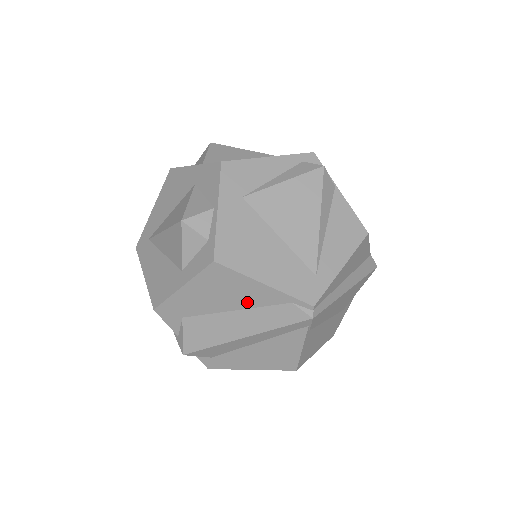
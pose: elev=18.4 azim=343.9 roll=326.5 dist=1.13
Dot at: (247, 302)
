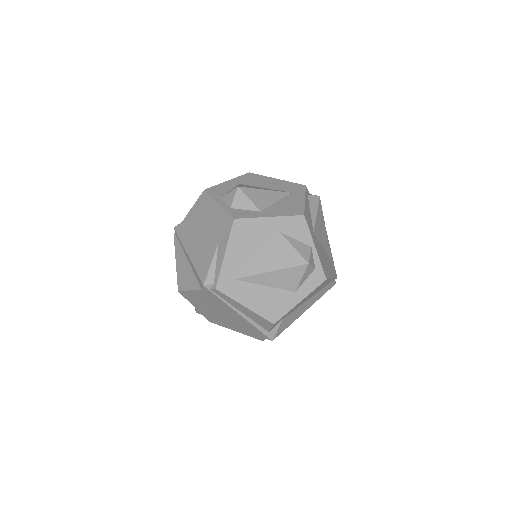
Dot at: (317, 291)
